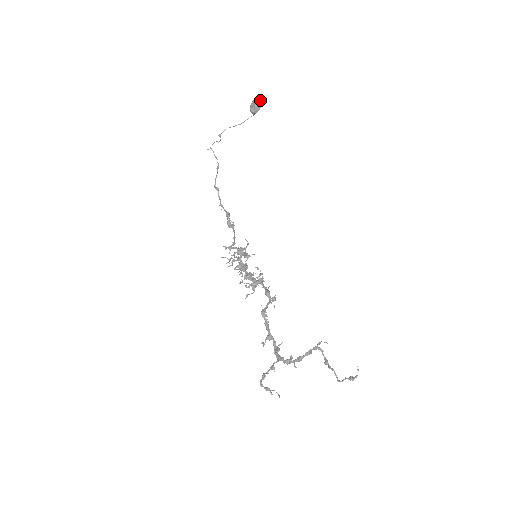
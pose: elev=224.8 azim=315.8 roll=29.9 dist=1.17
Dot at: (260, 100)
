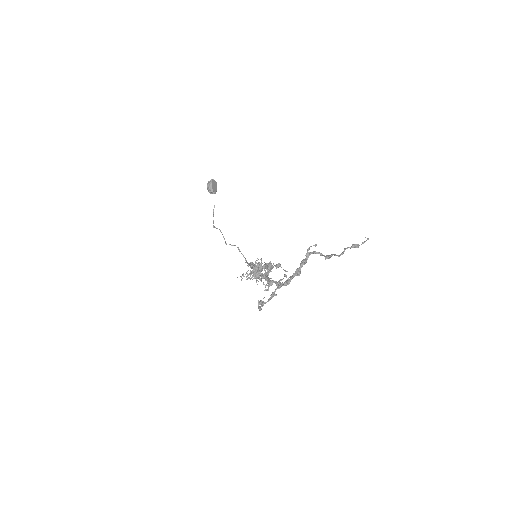
Dot at: (208, 182)
